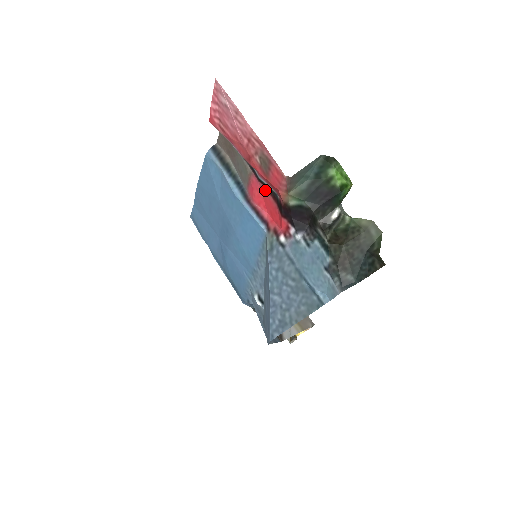
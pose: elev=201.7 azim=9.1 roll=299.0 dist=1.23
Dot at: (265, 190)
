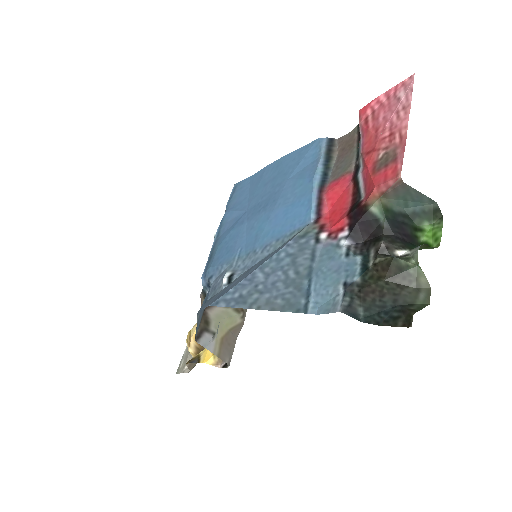
Dot at: (351, 190)
